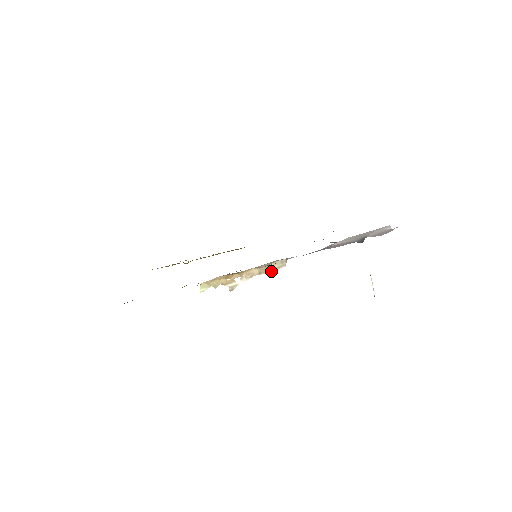
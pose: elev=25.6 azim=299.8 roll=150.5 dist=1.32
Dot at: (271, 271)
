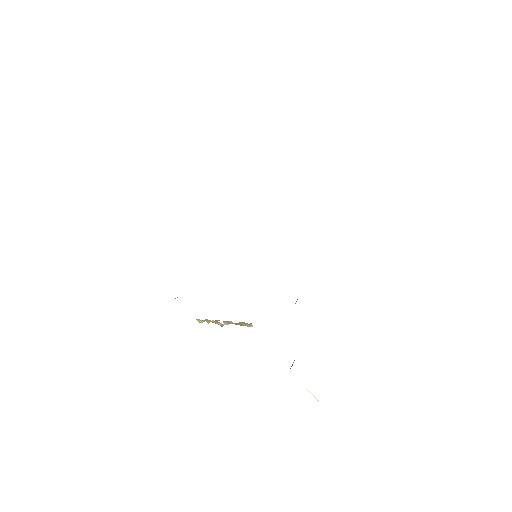
Dot at: occluded
